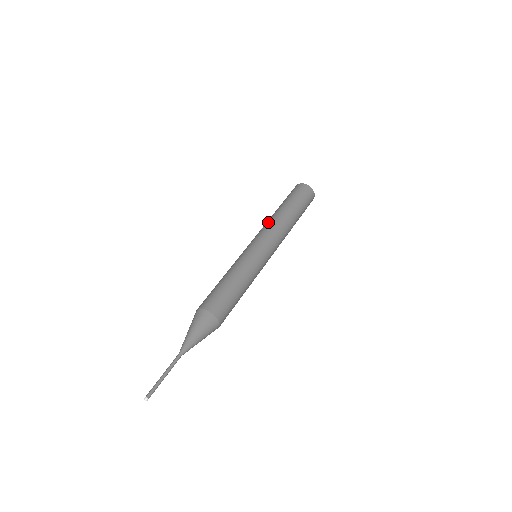
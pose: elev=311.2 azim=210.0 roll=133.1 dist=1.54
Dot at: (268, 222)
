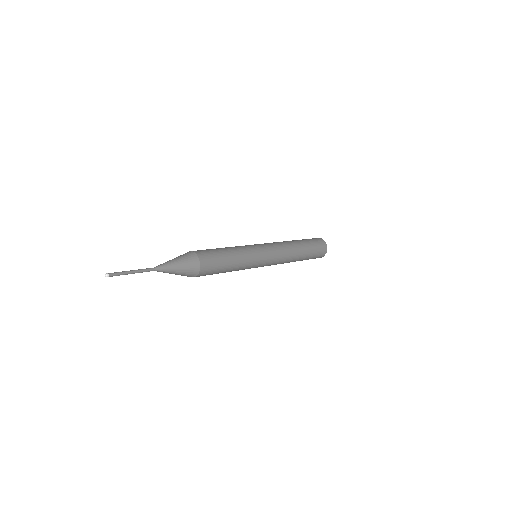
Dot at: occluded
